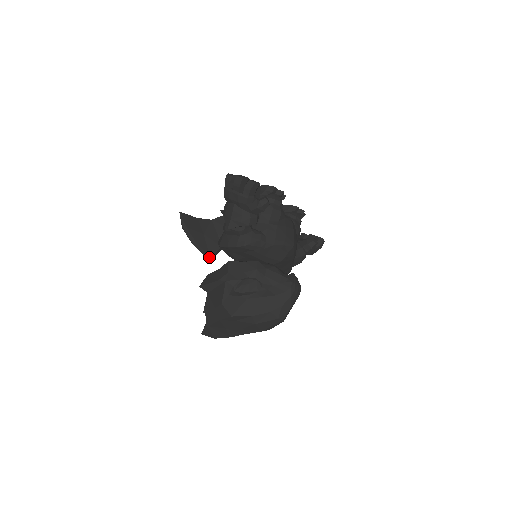
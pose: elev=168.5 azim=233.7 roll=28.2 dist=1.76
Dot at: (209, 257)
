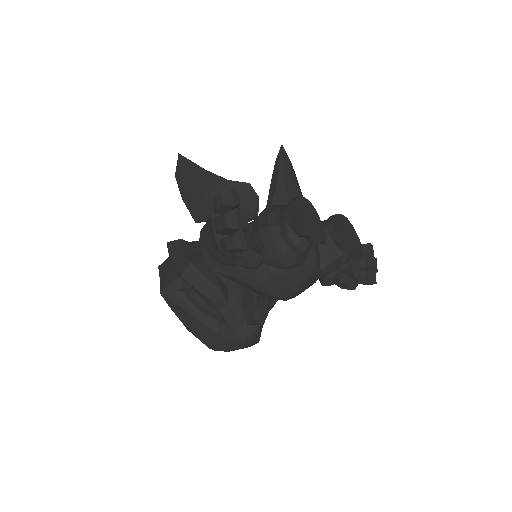
Dot at: (195, 222)
